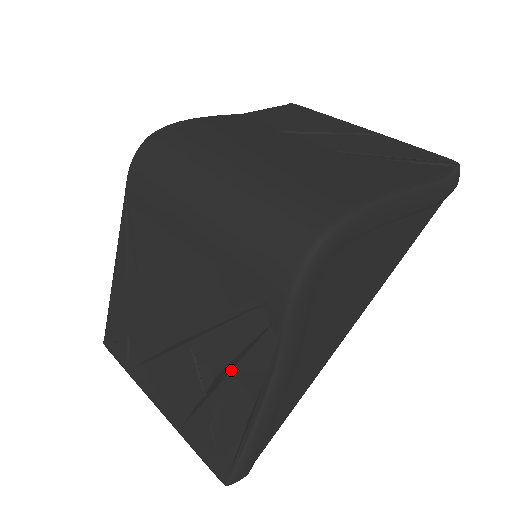
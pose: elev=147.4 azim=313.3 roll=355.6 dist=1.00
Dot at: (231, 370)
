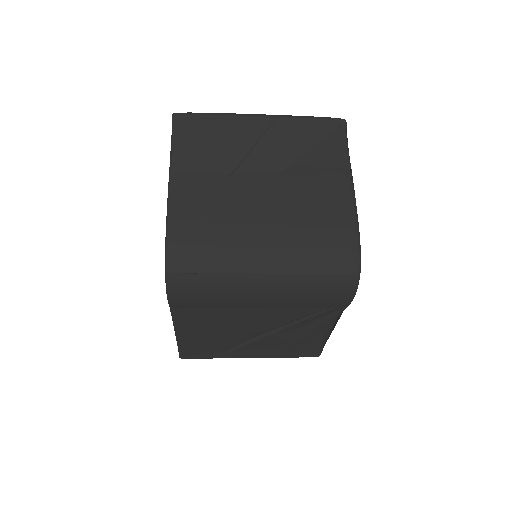
Dot at: (311, 330)
